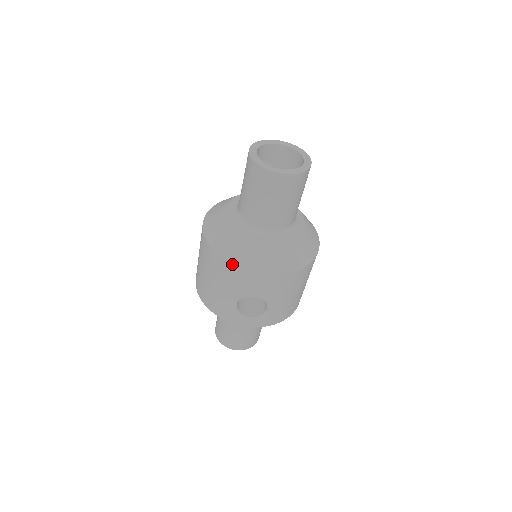
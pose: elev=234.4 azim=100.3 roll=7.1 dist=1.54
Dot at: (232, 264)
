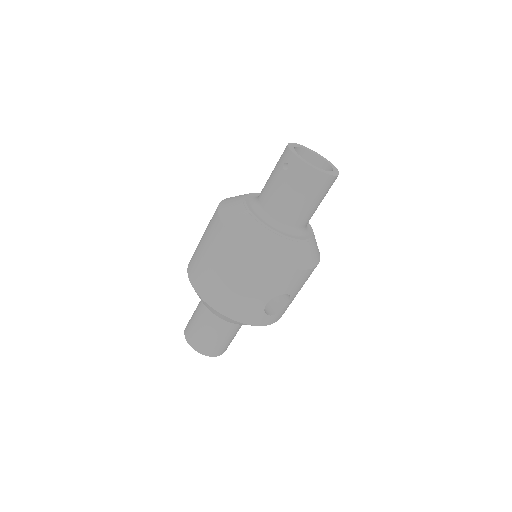
Dot at: (278, 265)
